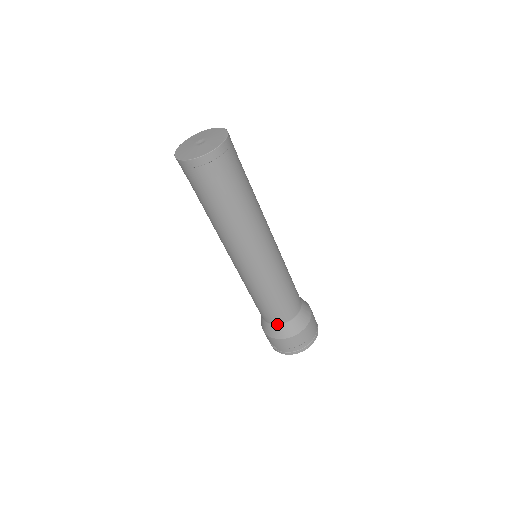
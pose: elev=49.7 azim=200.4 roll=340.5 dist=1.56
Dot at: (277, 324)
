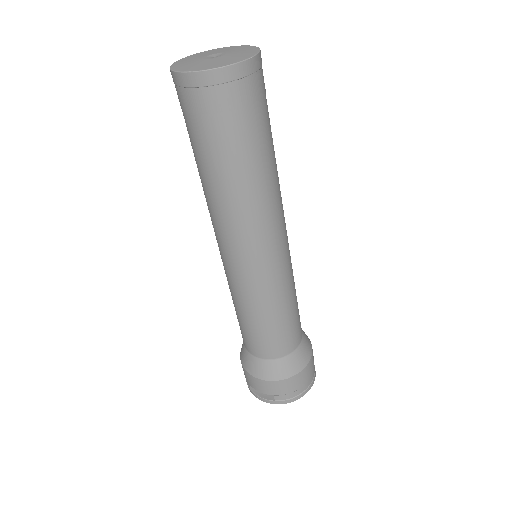
Dot at: (282, 357)
